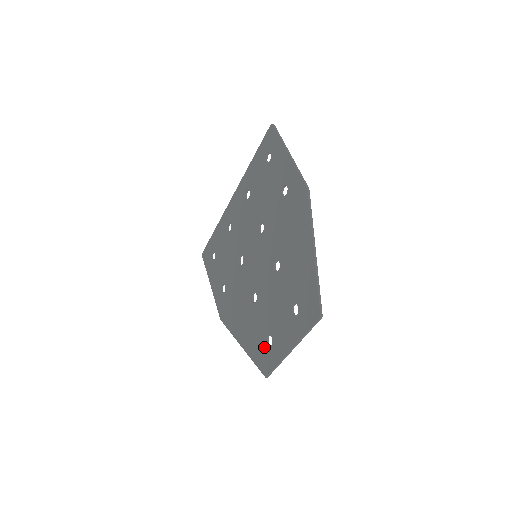
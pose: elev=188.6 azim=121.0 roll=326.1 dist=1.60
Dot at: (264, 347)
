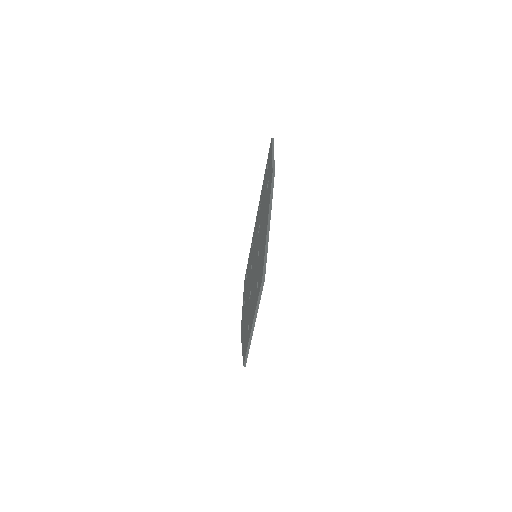
Dot at: (246, 336)
